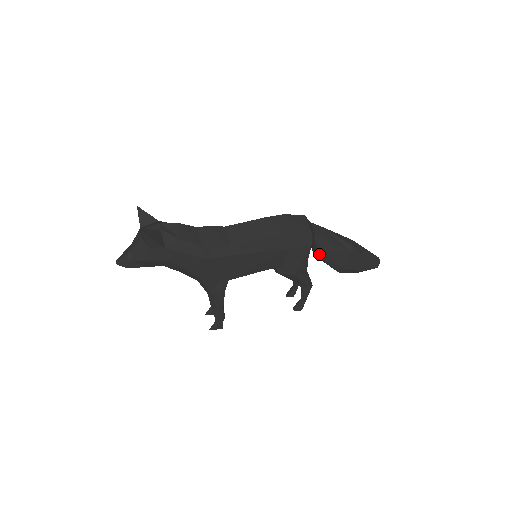
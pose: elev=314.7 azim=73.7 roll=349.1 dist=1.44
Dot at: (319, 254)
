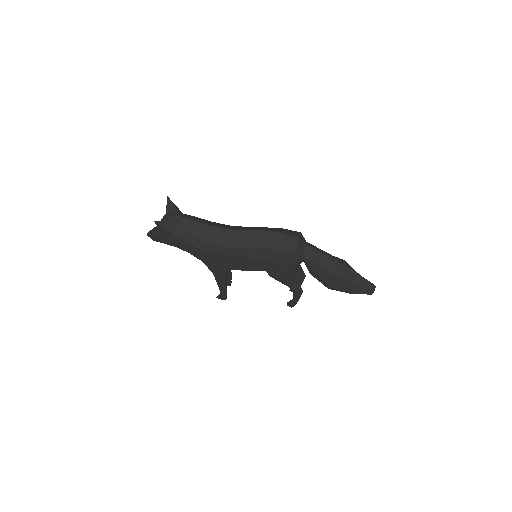
Dot at: (309, 270)
